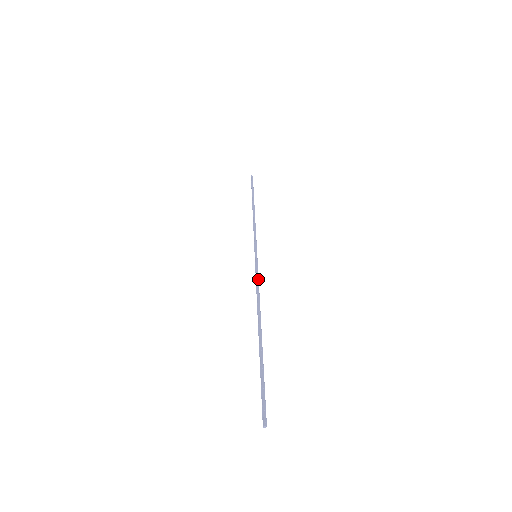
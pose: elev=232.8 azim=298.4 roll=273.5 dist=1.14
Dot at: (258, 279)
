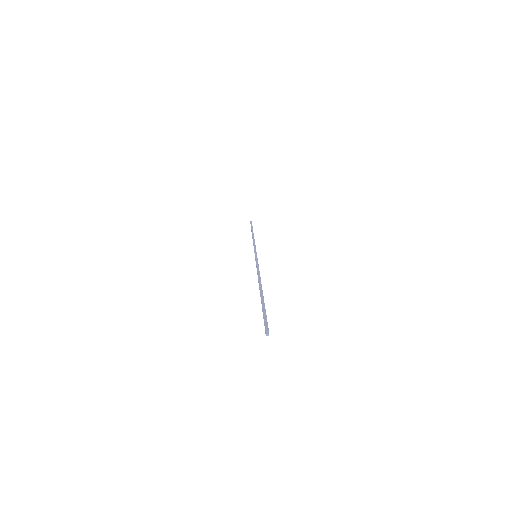
Dot at: (258, 265)
